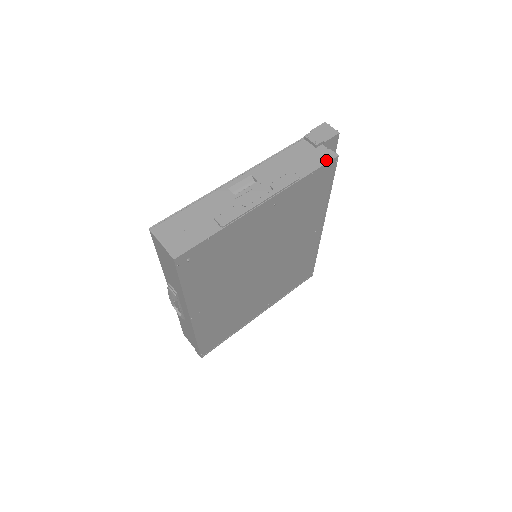
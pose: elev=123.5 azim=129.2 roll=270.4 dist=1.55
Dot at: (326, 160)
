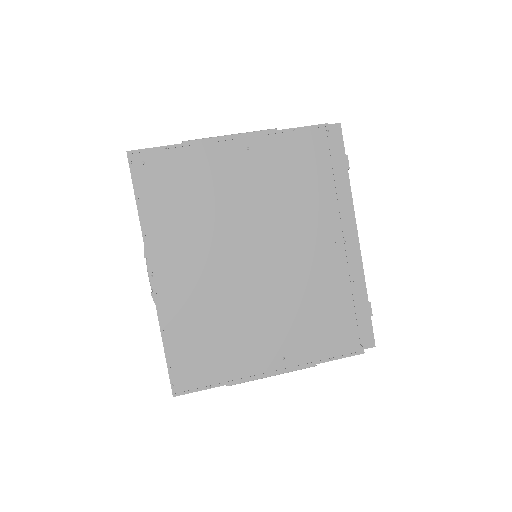
Dot at: (313, 126)
